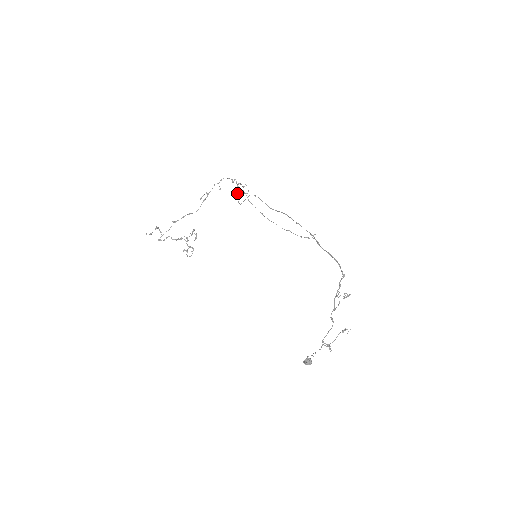
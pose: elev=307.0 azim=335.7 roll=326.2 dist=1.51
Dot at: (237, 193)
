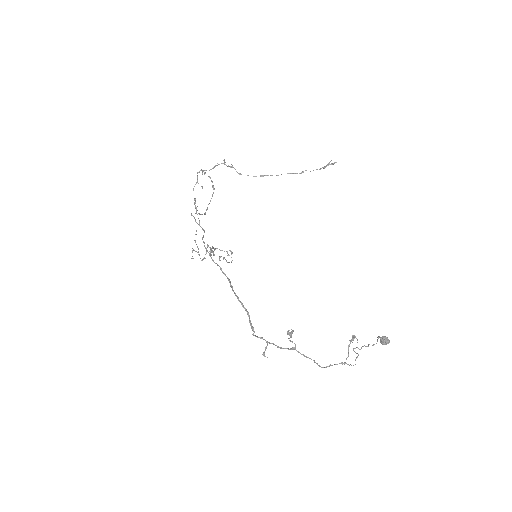
Dot at: (212, 186)
